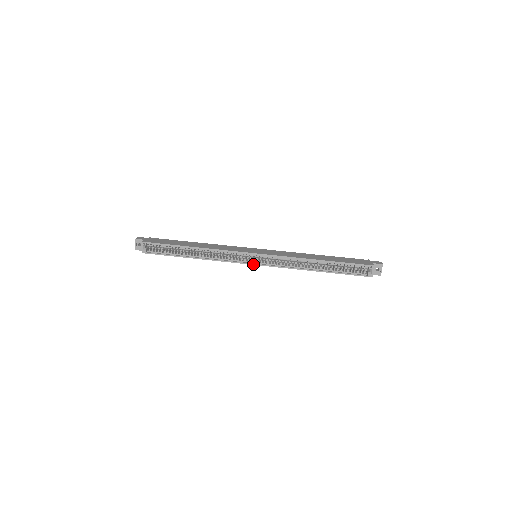
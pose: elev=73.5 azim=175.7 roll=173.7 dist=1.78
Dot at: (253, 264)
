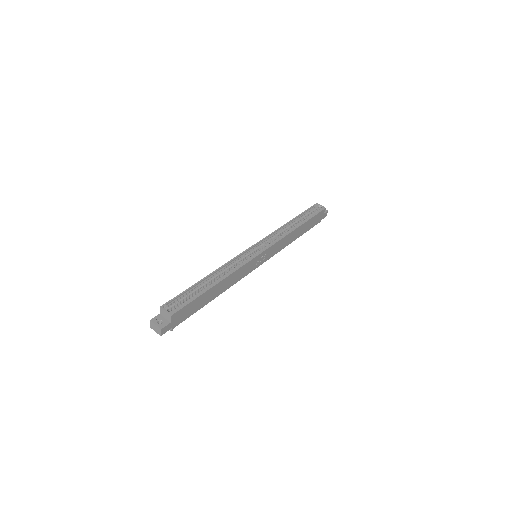
Dot at: (262, 252)
